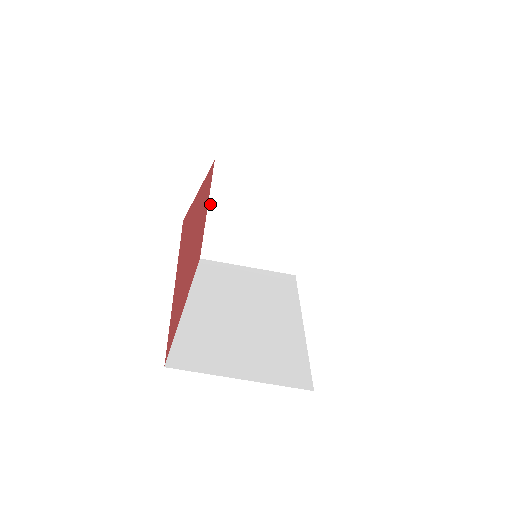
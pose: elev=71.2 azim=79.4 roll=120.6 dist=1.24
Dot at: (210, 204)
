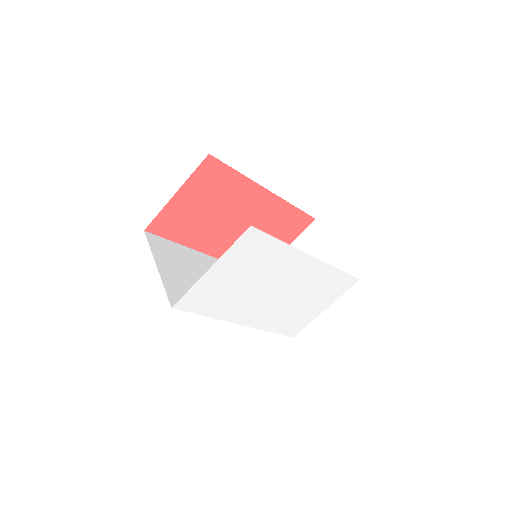
Dot at: (292, 244)
